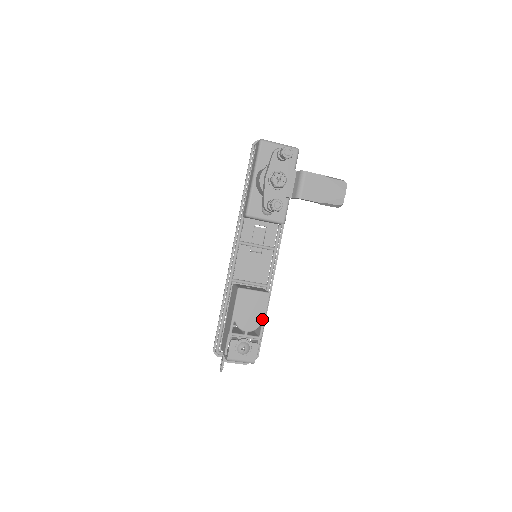
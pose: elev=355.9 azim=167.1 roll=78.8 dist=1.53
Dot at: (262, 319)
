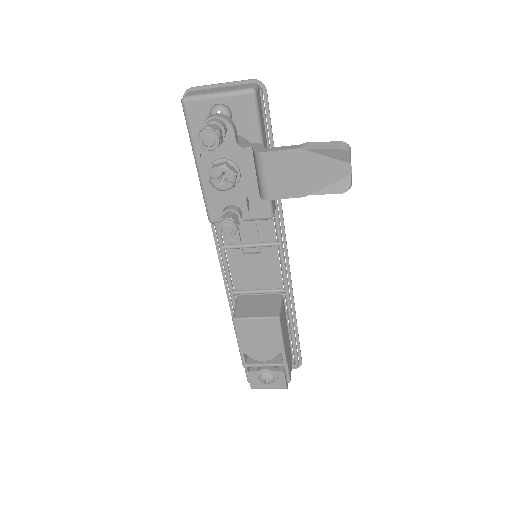
Dot at: (279, 346)
